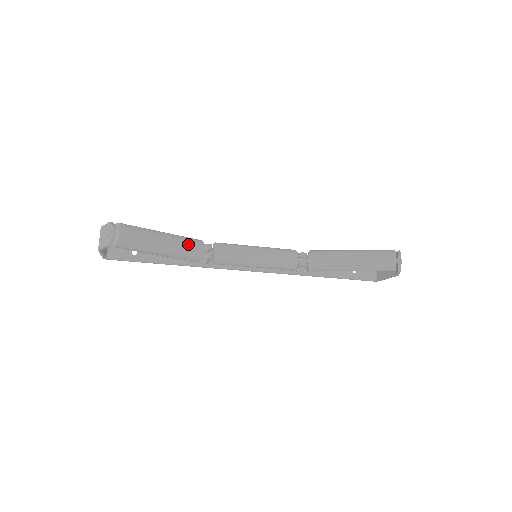
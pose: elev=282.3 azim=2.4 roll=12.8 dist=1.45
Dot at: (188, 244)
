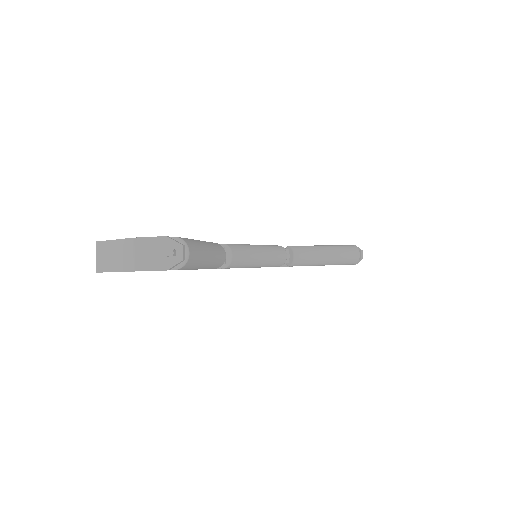
Dot at: (219, 252)
